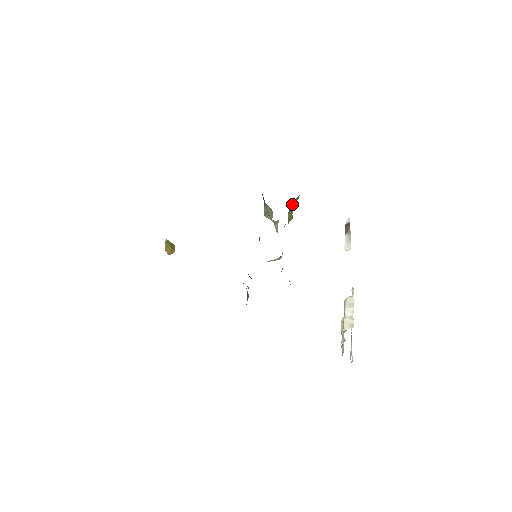
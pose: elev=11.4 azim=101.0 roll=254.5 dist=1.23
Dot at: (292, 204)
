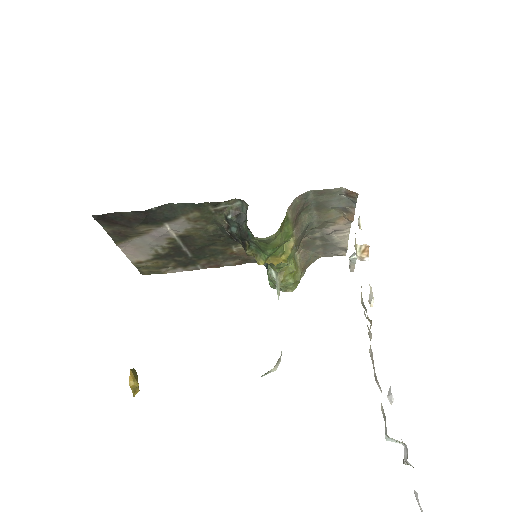
Dot at: occluded
